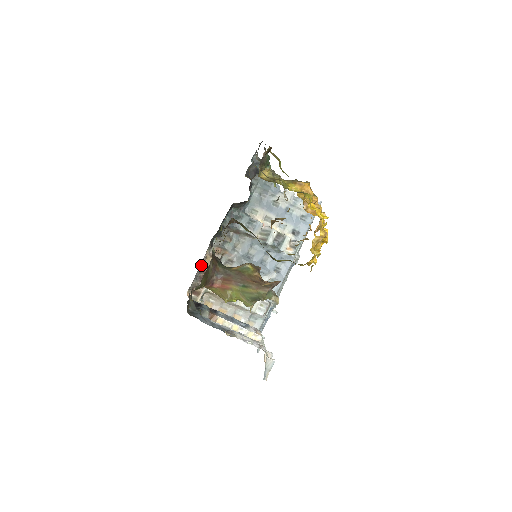
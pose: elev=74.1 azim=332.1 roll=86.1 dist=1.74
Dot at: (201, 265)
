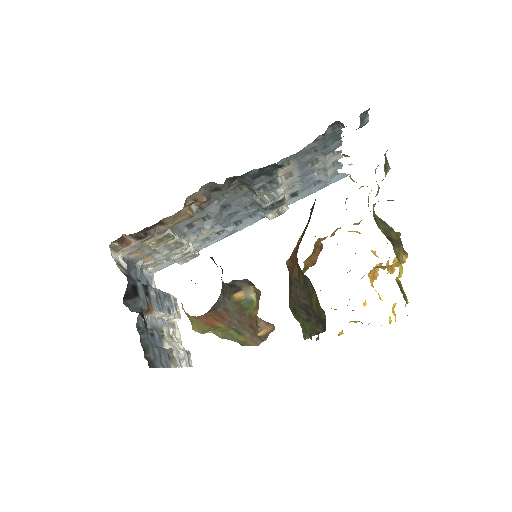
Dot at: (164, 218)
